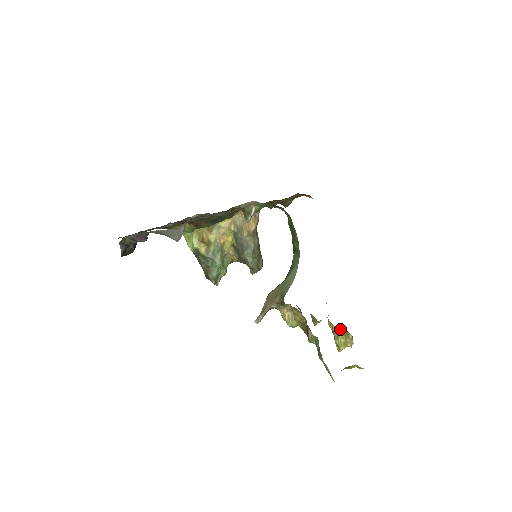
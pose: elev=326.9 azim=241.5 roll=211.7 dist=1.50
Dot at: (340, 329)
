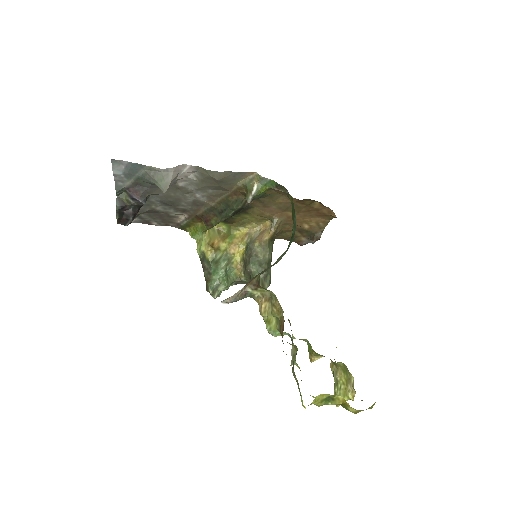
Dot at: (341, 369)
